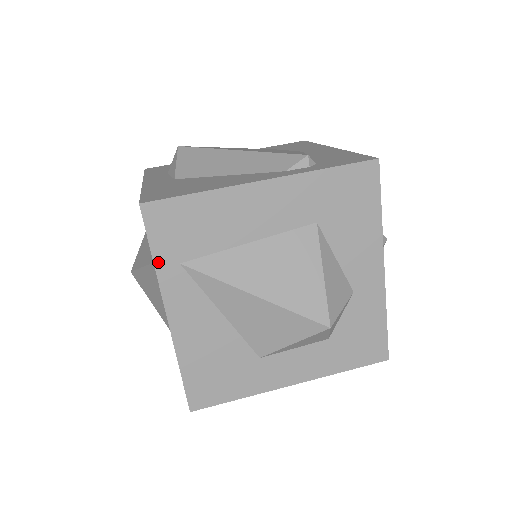
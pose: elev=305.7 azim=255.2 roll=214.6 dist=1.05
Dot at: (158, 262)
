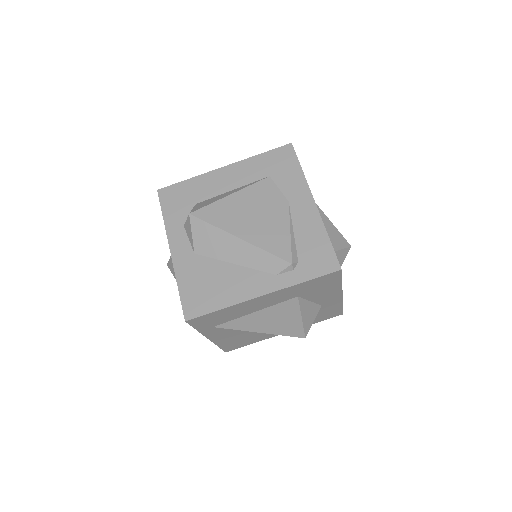
Dot at: (200, 330)
